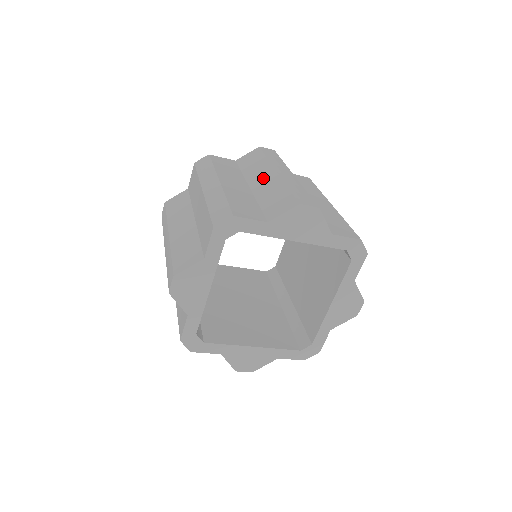
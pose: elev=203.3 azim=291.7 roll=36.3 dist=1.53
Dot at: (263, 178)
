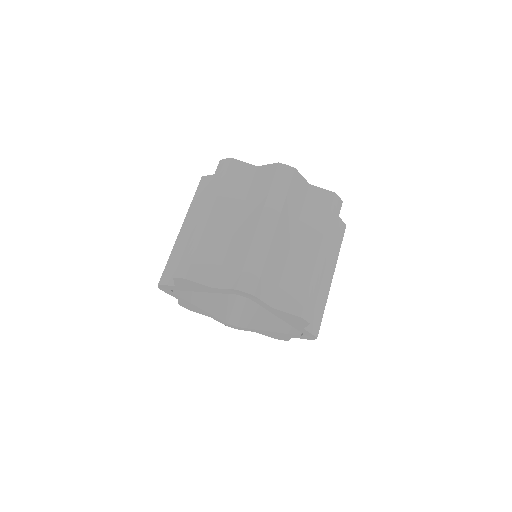
Dot at: (306, 246)
